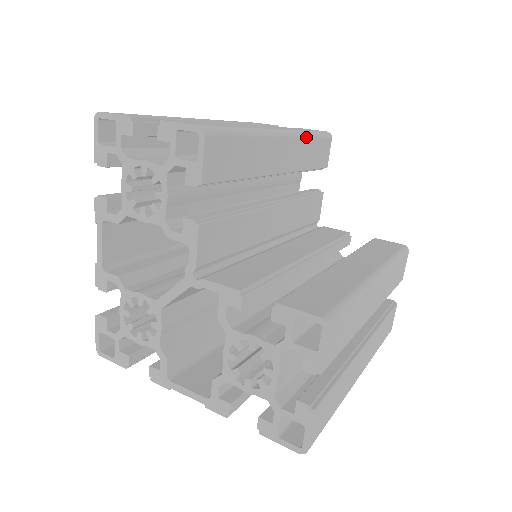
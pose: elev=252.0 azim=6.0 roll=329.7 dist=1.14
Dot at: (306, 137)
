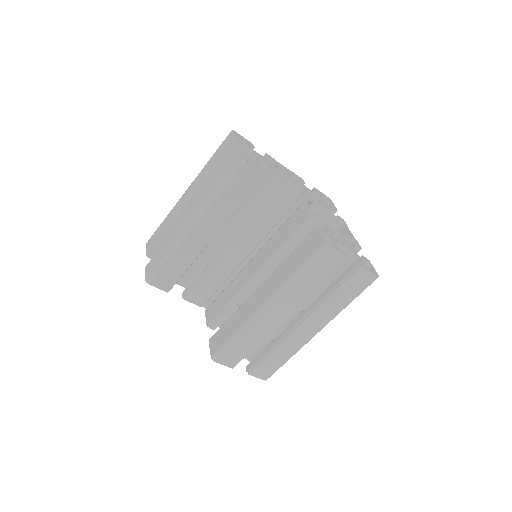
Dot at: (214, 202)
